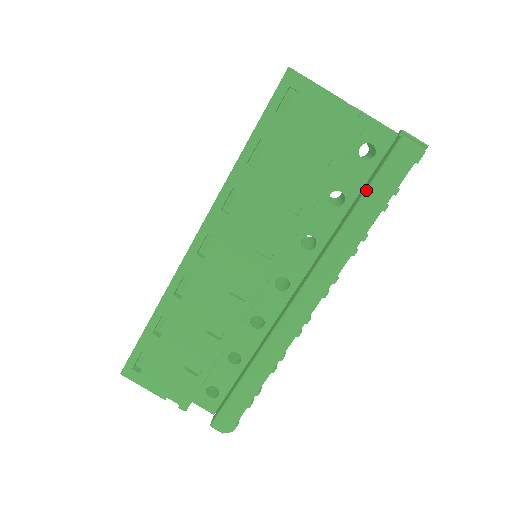
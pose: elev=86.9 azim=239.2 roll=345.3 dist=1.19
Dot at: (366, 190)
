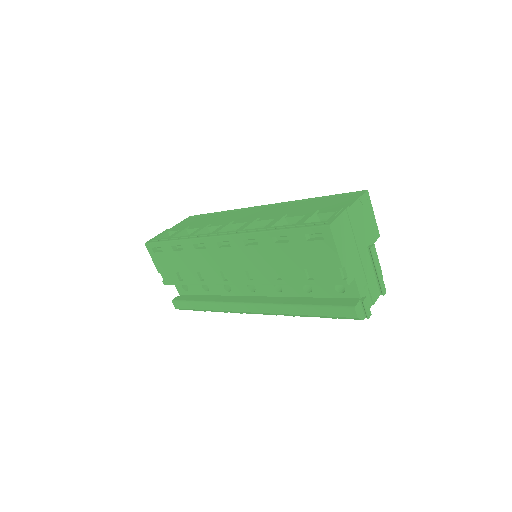
Dot at: (318, 306)
